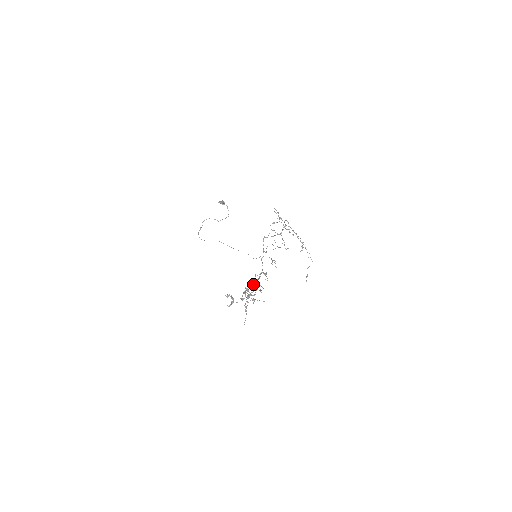
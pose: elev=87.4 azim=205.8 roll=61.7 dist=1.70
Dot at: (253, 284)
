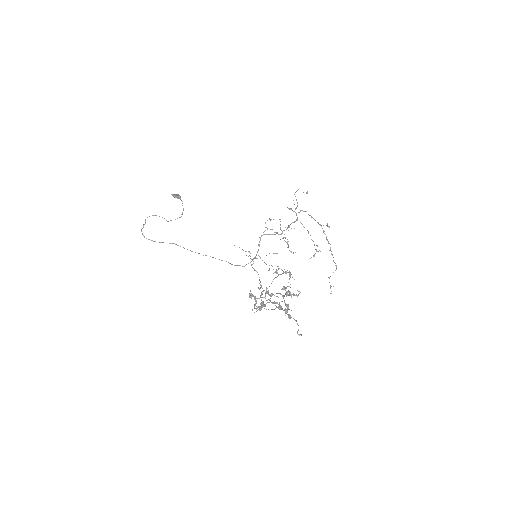
Dot at: (262, 291)
